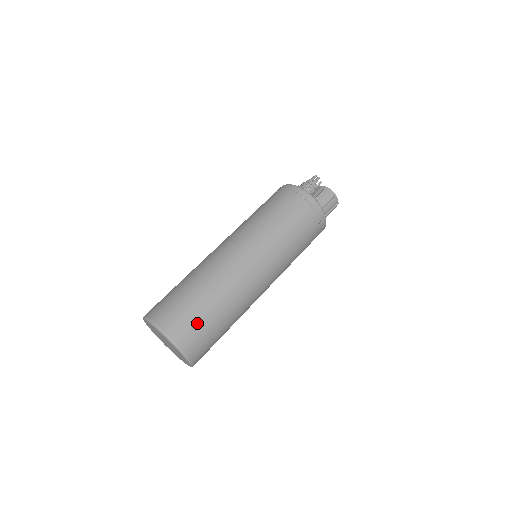
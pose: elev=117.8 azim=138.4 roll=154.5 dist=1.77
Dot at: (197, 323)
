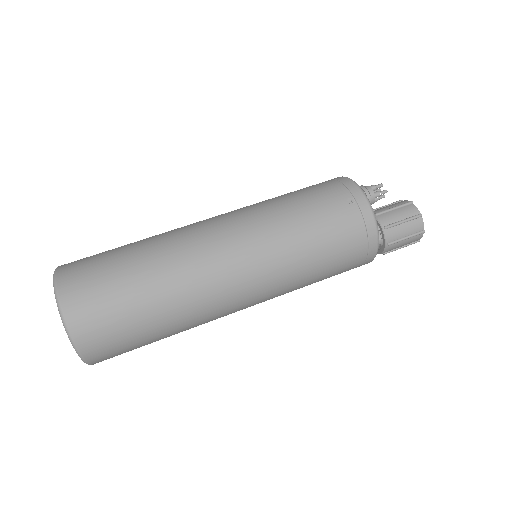
Dot at: (98, 260)
